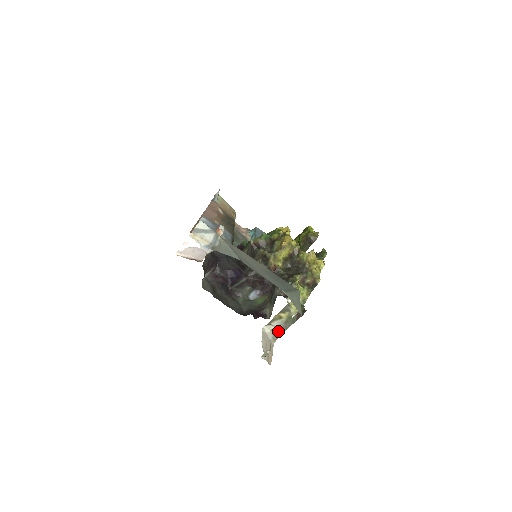
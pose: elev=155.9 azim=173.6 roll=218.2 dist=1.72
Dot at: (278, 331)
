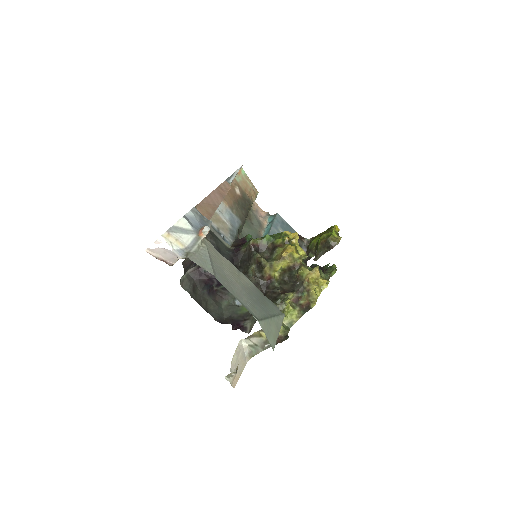
Dot at: (255, 349)
